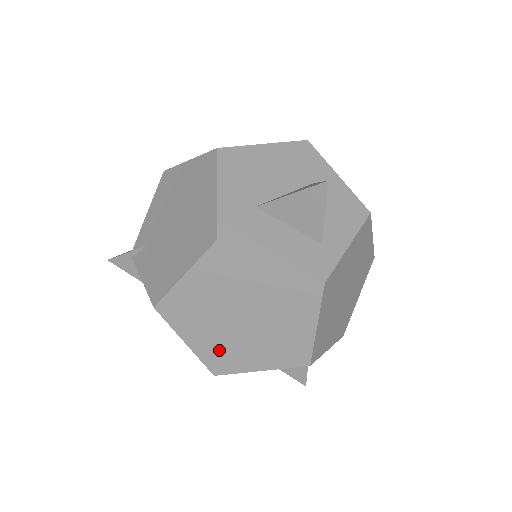
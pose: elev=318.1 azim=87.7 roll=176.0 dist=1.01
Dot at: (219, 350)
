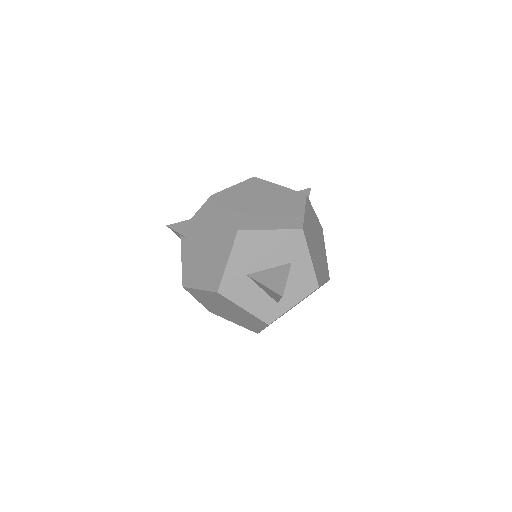
Dot at: (214, 309)
